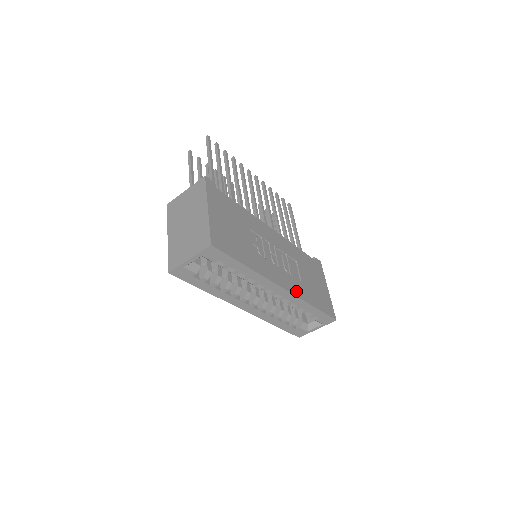
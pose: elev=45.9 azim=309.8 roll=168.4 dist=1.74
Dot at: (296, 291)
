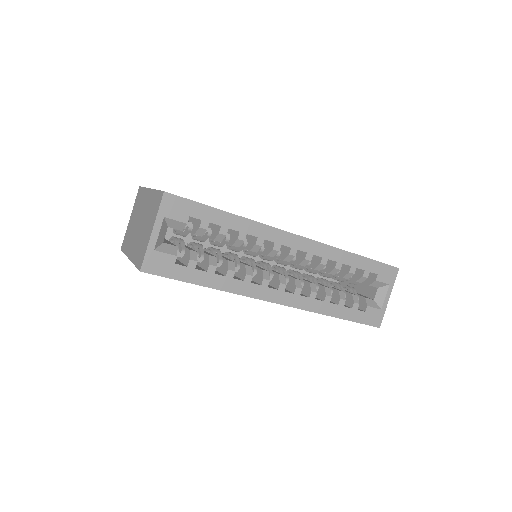
Dot at: occluded
